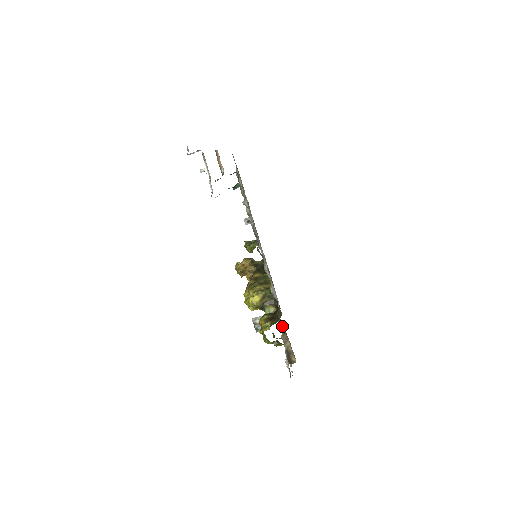
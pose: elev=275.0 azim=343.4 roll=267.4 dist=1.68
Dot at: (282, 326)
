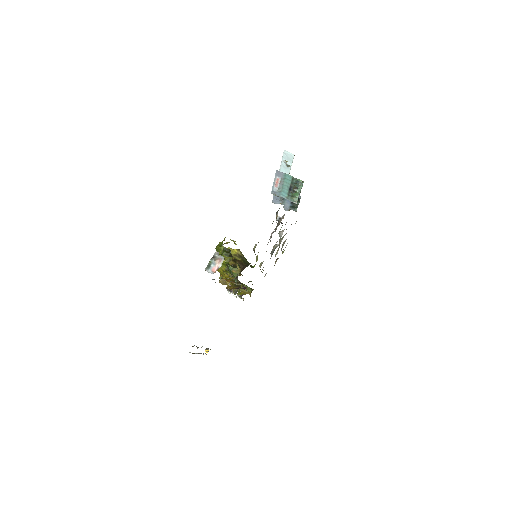
Dot at: (233, 279)
